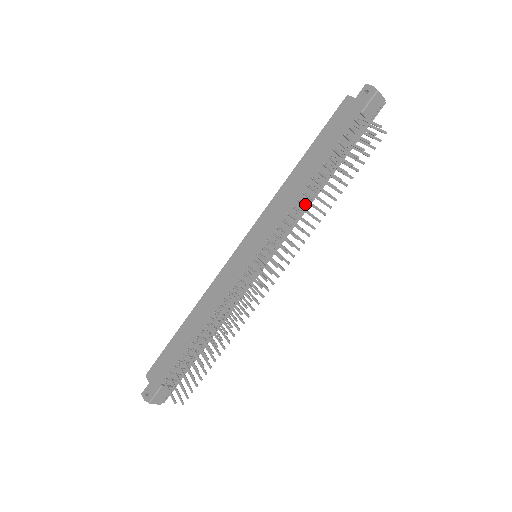
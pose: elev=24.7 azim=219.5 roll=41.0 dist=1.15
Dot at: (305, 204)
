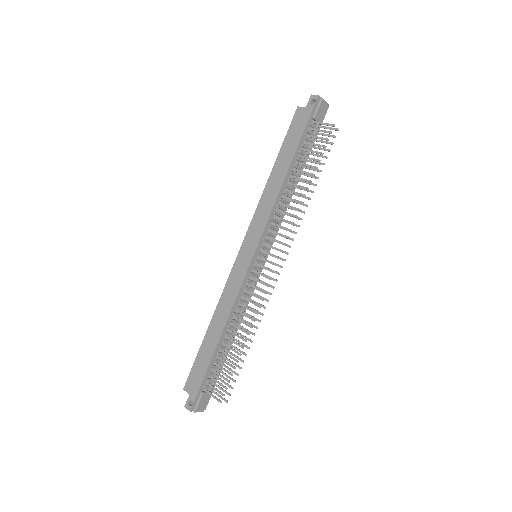
Dot at: (286, 202)
